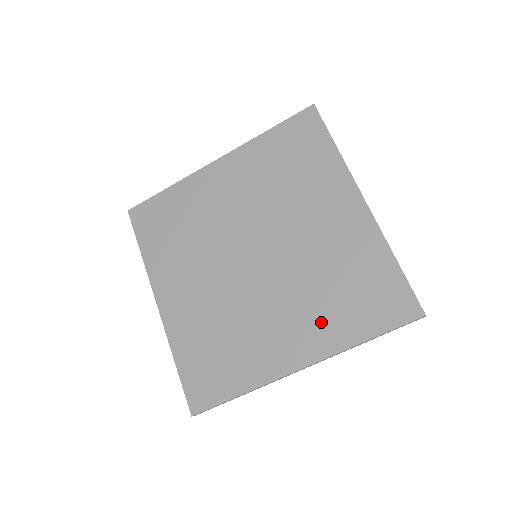
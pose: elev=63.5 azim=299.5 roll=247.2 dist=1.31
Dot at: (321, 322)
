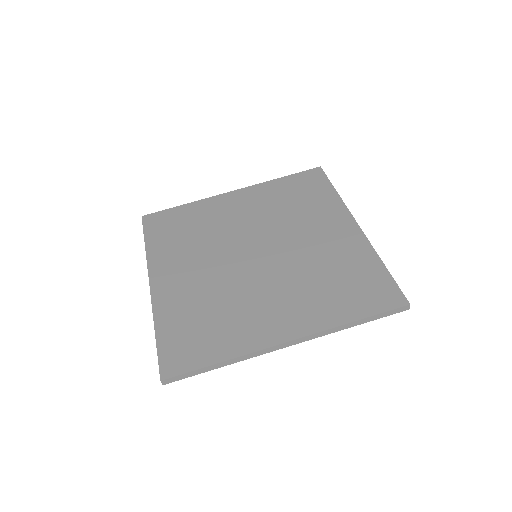
Dot at: (312, 305)
